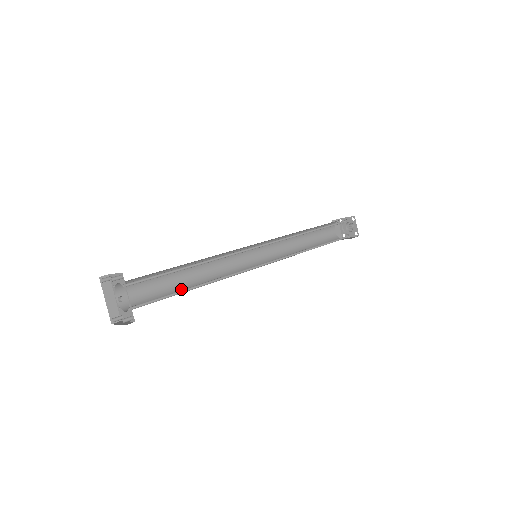
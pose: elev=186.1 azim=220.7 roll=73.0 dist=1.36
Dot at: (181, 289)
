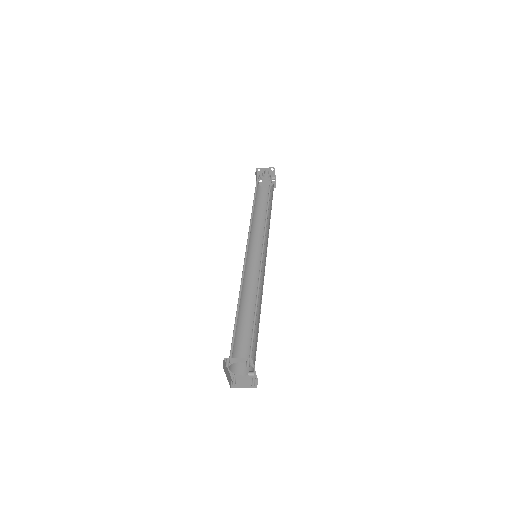
Dot at: (243, 324)
